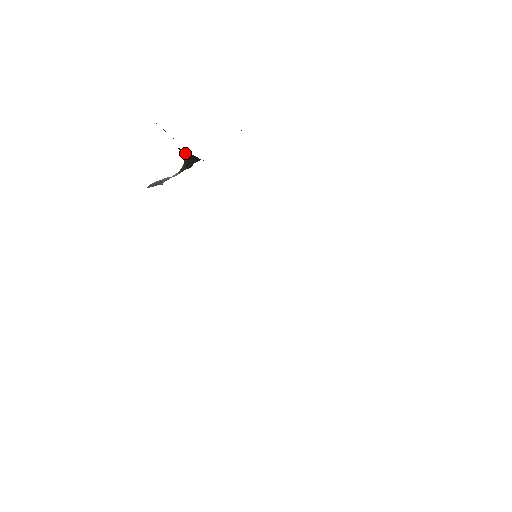
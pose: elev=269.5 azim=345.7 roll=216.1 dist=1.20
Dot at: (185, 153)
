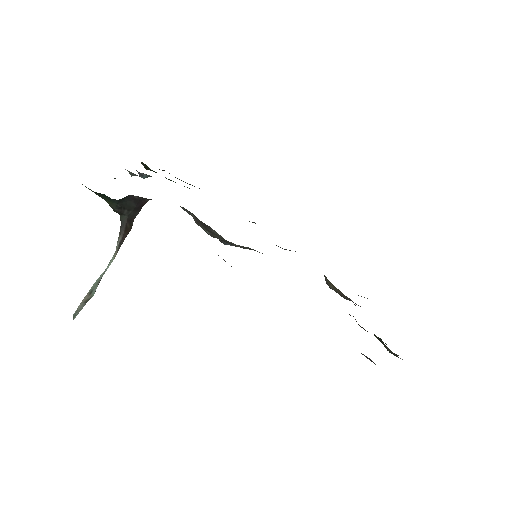
Dot at: (126, 206)
